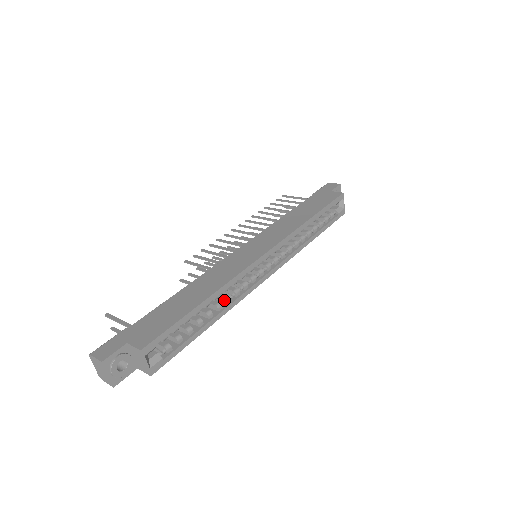
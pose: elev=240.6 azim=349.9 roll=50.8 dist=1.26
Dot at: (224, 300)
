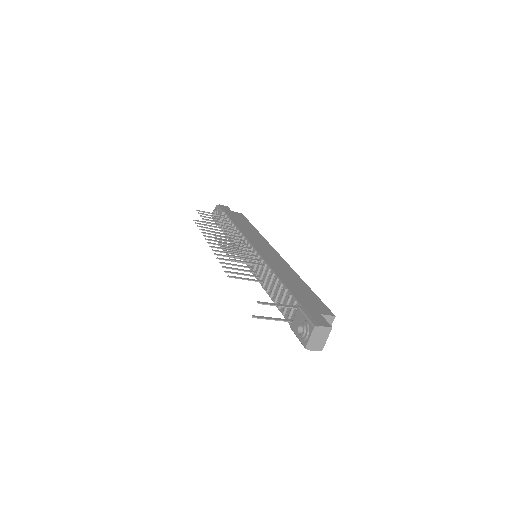
Dot at: occluded
